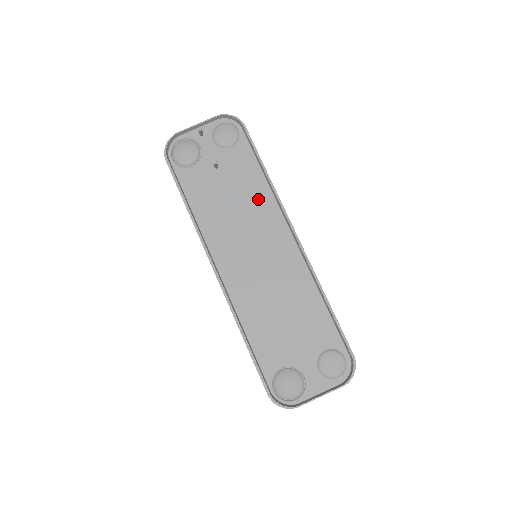
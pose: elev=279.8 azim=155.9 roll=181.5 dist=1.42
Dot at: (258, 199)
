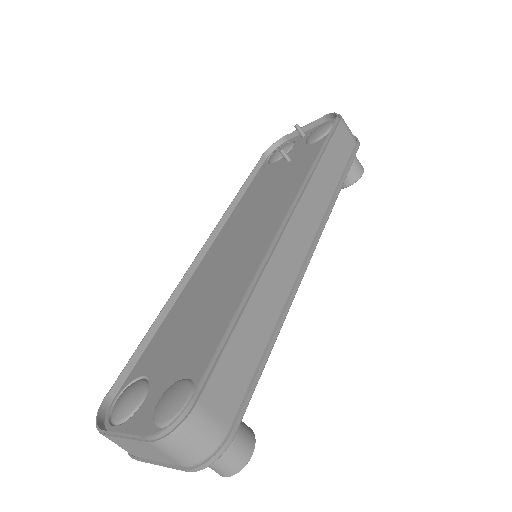
Dot at: (292, 187)
